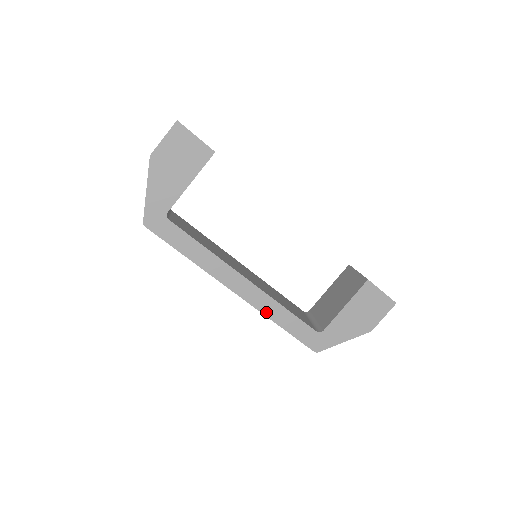
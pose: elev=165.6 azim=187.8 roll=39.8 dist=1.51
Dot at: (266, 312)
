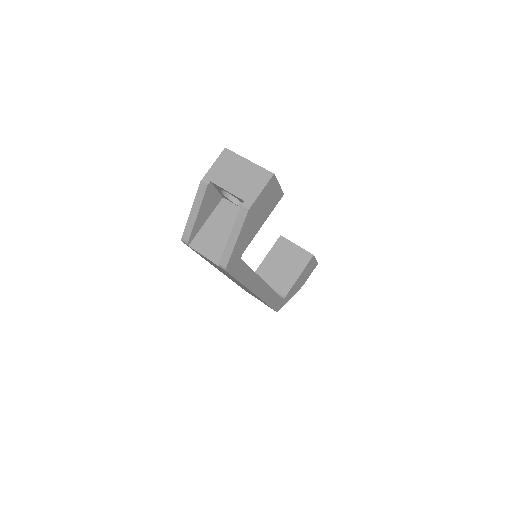
Dot at: (266, 300)
